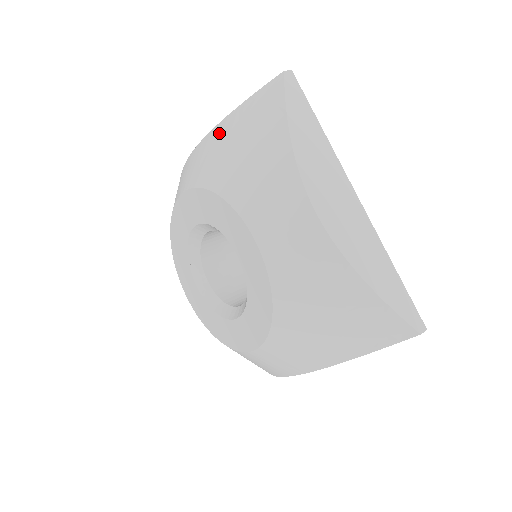
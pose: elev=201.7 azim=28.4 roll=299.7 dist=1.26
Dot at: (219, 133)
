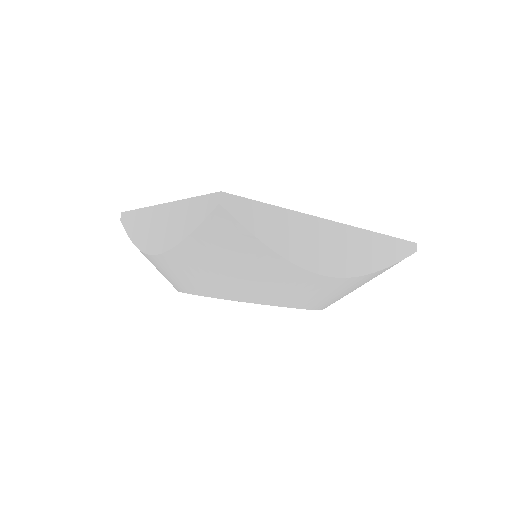
Dot at: (188, 257)
